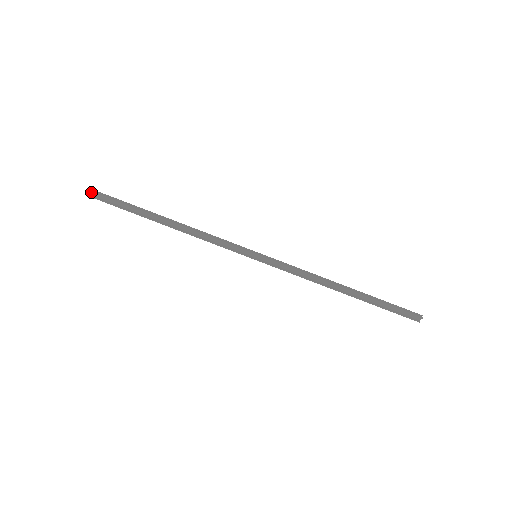
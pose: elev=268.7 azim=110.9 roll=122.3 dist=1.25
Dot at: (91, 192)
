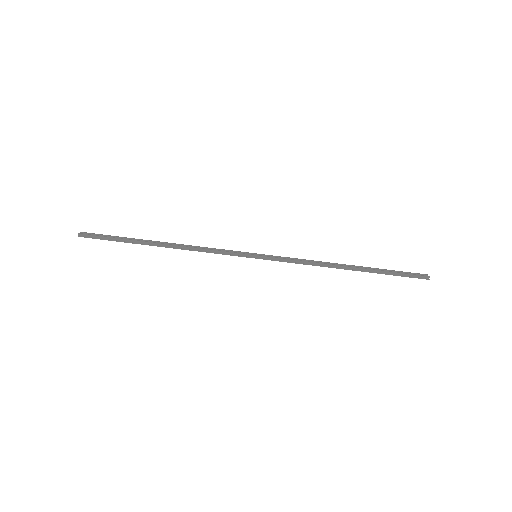
Dot at: (80, 235)
